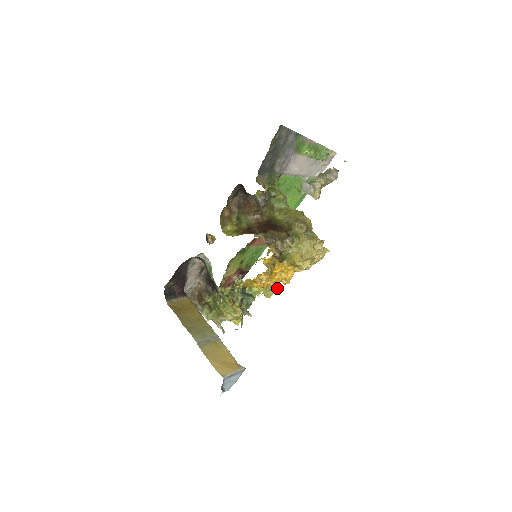
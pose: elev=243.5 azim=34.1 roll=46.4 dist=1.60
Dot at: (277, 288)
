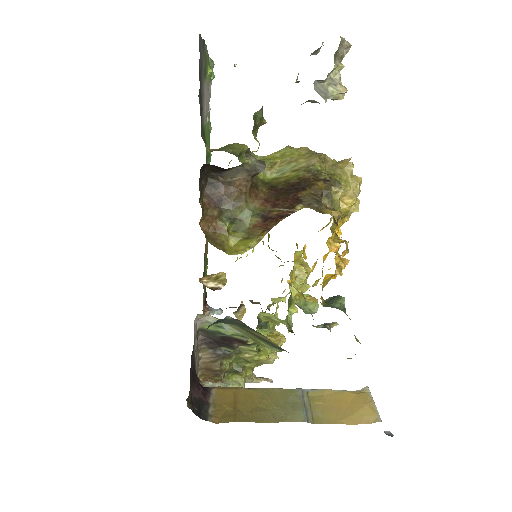
Dot at: (308, 270)
